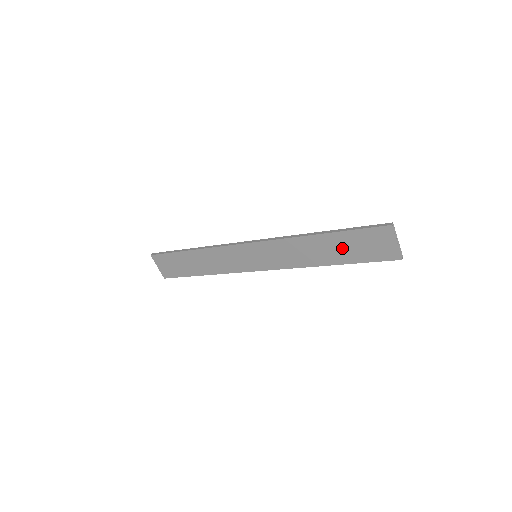
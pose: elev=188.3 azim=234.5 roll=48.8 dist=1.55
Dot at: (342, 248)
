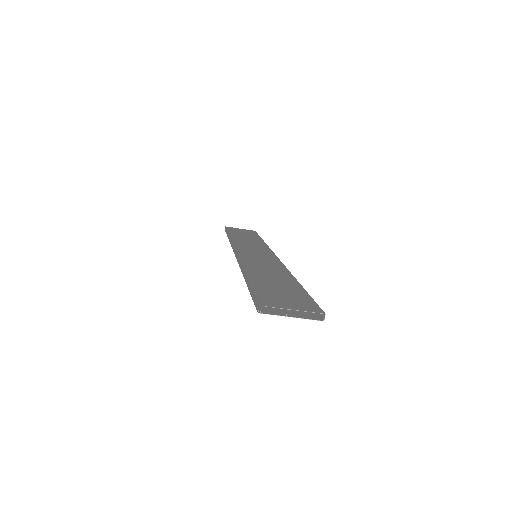
Dot at: occluded
